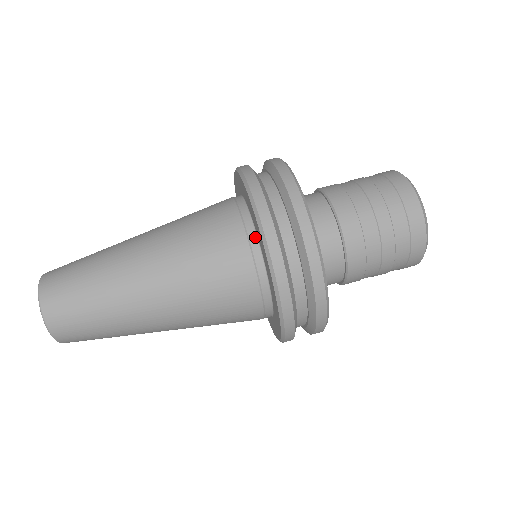
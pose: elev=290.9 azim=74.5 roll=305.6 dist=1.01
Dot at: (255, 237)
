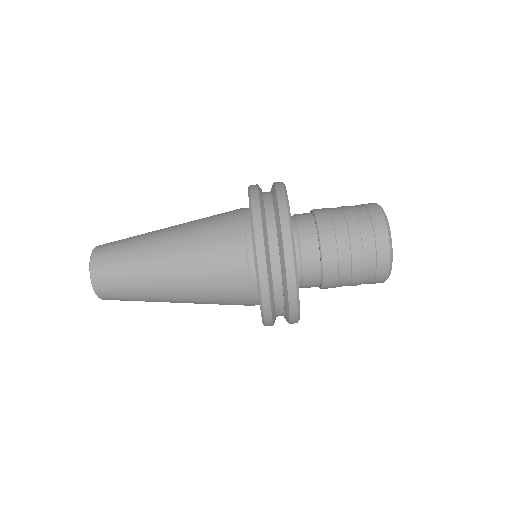
Dot at: (255, 273)
